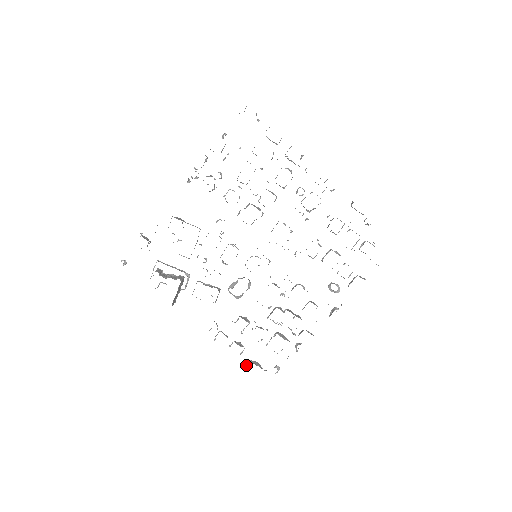
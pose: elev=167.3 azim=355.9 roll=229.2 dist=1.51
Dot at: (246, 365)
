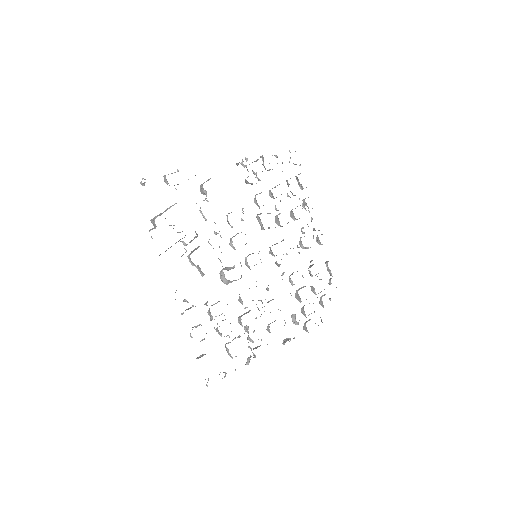
Dot at: (199, 356)
